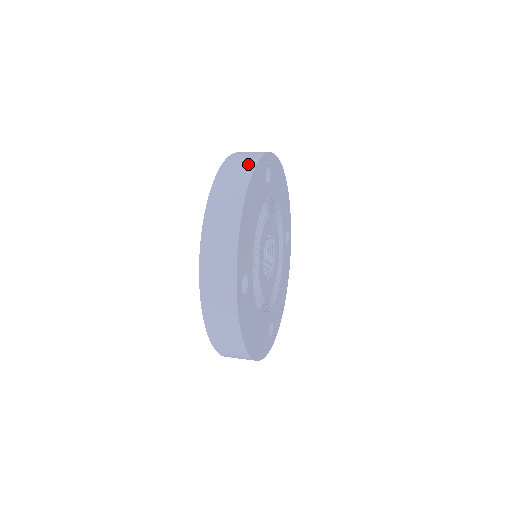
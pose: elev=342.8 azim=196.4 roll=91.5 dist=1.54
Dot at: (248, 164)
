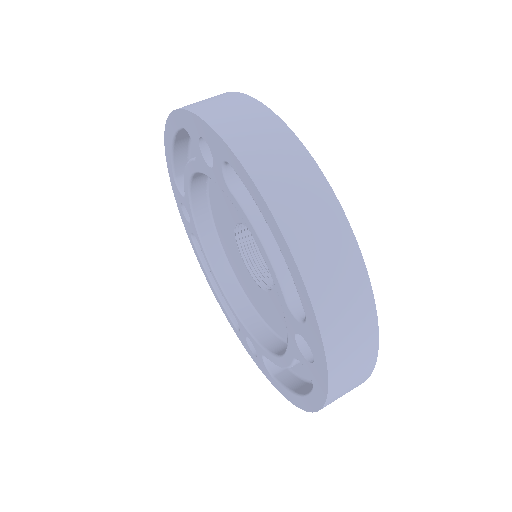
Dot at: (280, 137)
